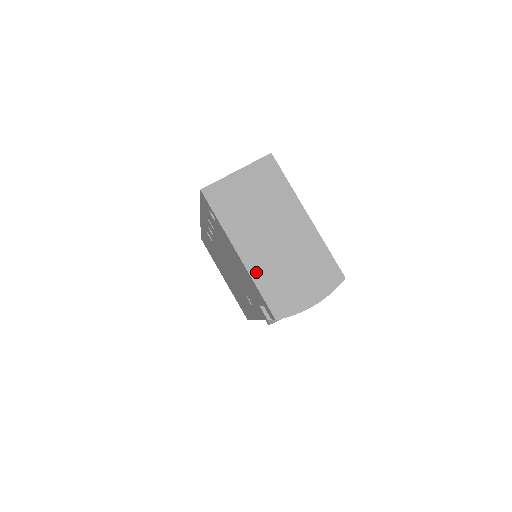
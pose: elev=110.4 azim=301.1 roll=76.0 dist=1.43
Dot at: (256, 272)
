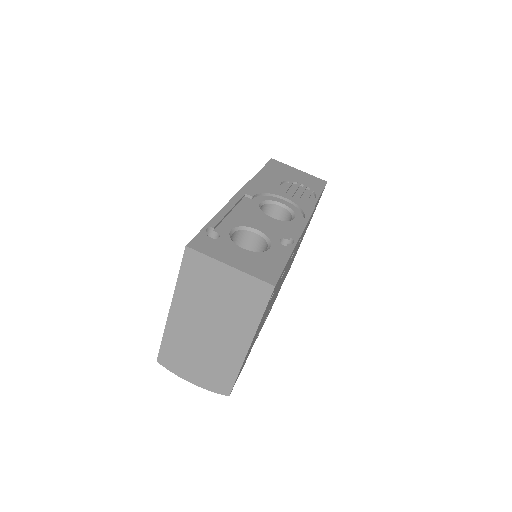
Dot at: (171, 330)
